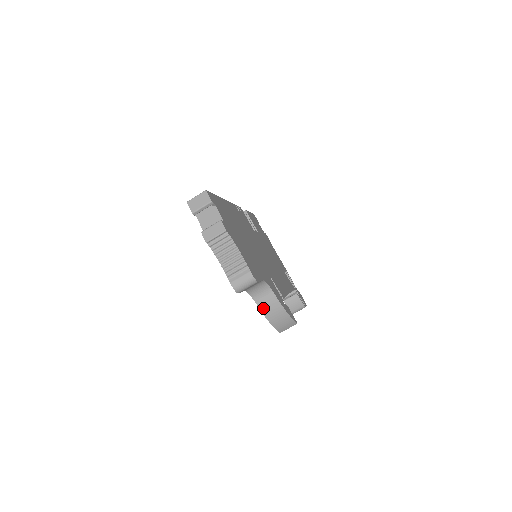
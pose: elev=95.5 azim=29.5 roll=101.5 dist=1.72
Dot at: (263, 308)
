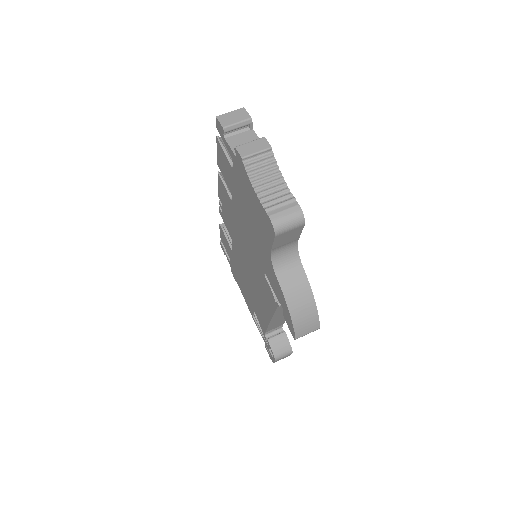
Dot at: (286, 289)
